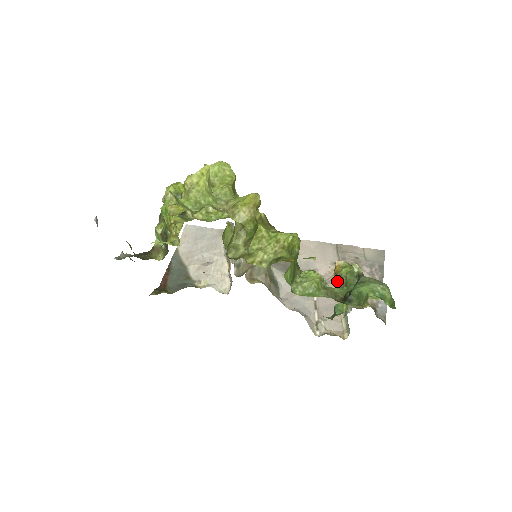
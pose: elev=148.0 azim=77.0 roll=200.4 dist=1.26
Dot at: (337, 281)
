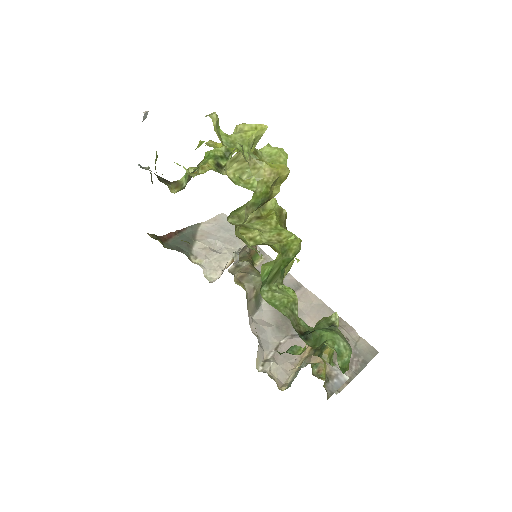
Dot at: occluded
